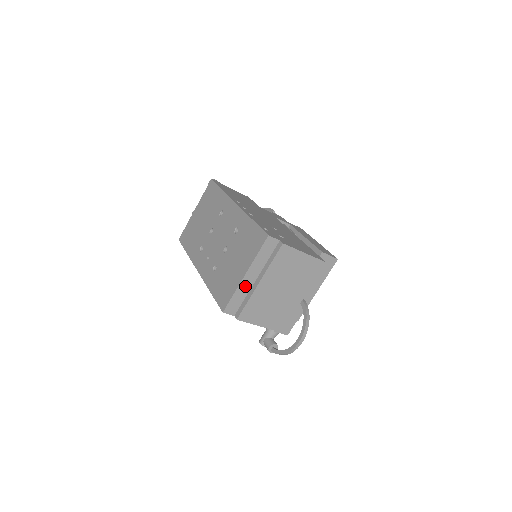
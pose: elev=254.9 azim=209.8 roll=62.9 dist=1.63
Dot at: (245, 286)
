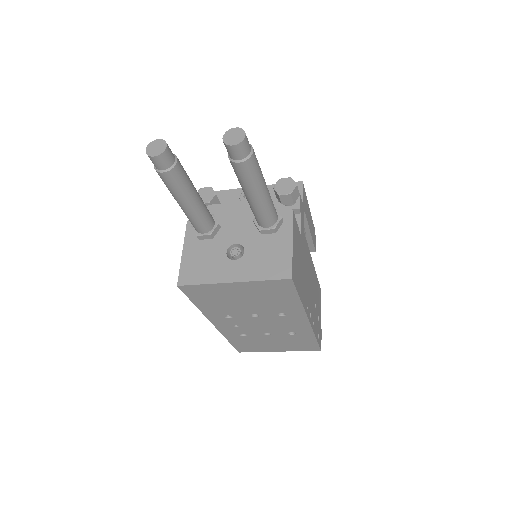
Dot at: occluded
